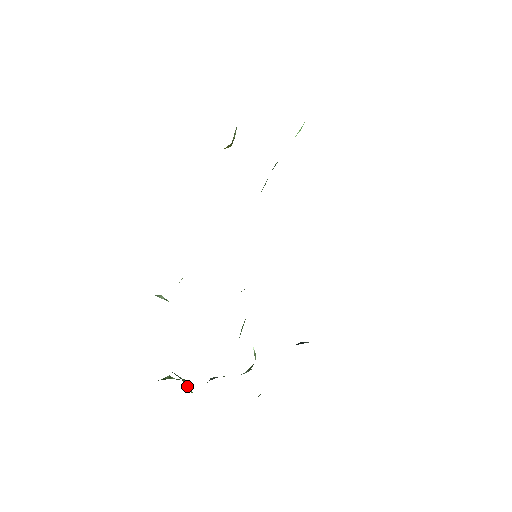
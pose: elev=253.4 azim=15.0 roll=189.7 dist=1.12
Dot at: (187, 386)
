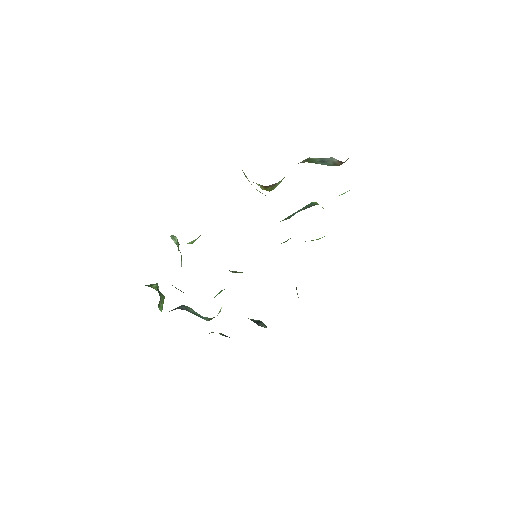
Dot at: (161, 304)
